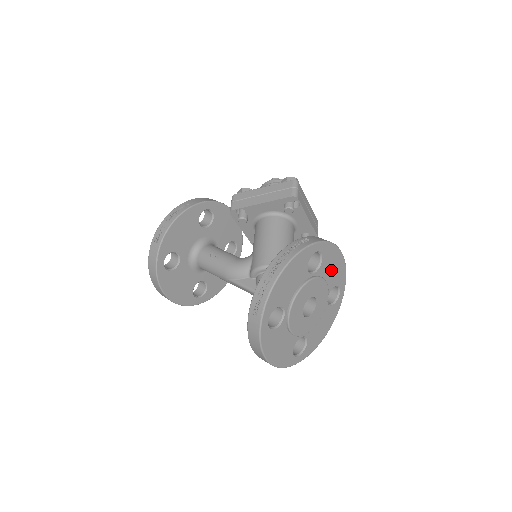
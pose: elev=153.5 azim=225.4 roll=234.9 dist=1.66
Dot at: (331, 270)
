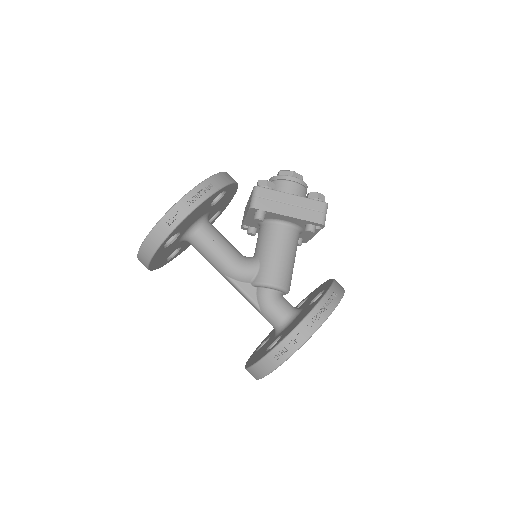
Dot at: occluded
